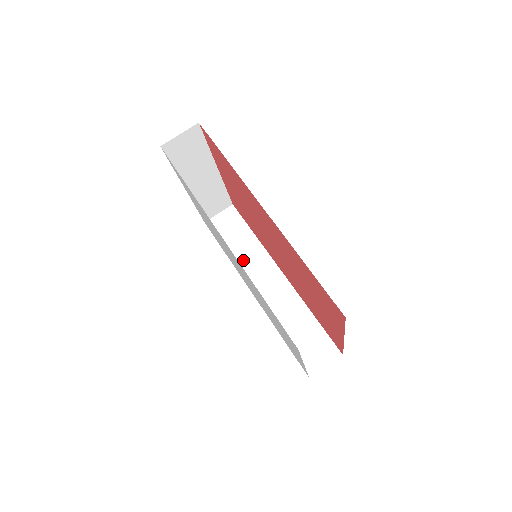
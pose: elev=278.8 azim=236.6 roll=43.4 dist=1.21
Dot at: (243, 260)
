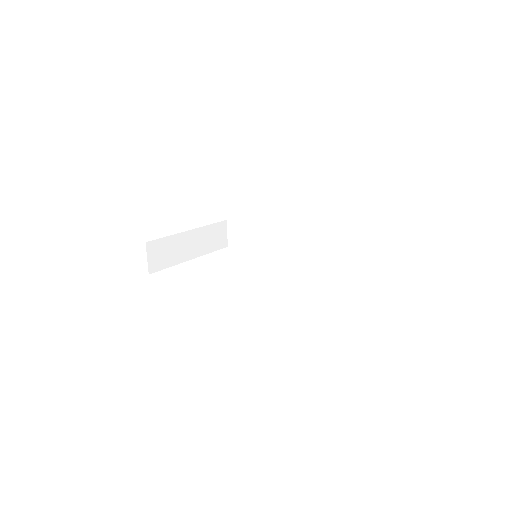
Dot at: (266, 245)
